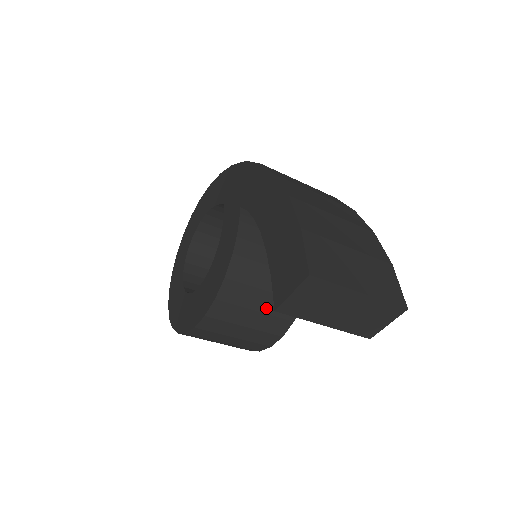
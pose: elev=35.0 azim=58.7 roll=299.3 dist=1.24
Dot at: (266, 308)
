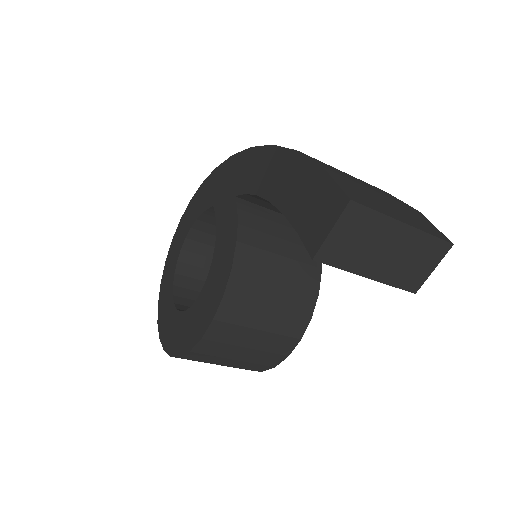
Dot at: (280, 303)
